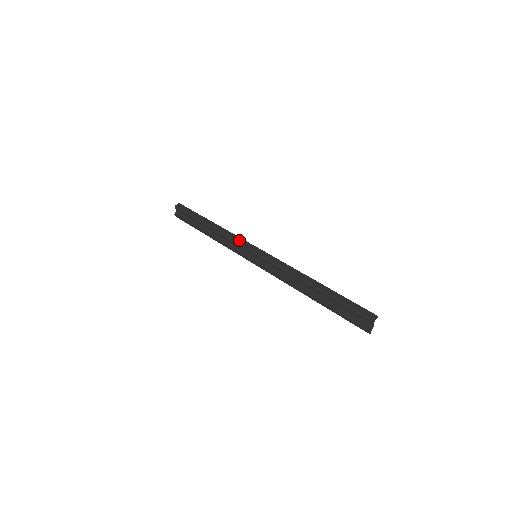
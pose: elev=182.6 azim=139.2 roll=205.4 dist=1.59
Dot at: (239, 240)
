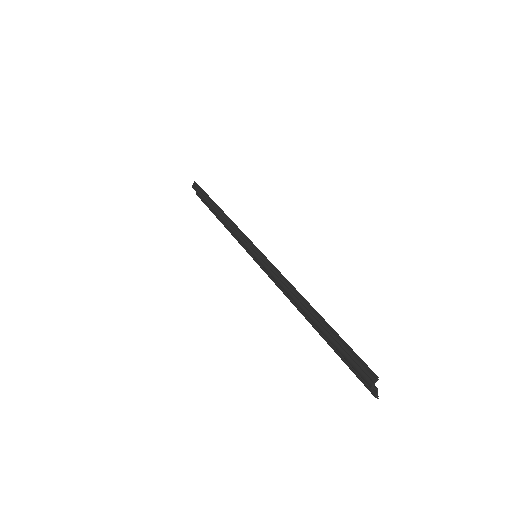
Dot at: (238, 234)
